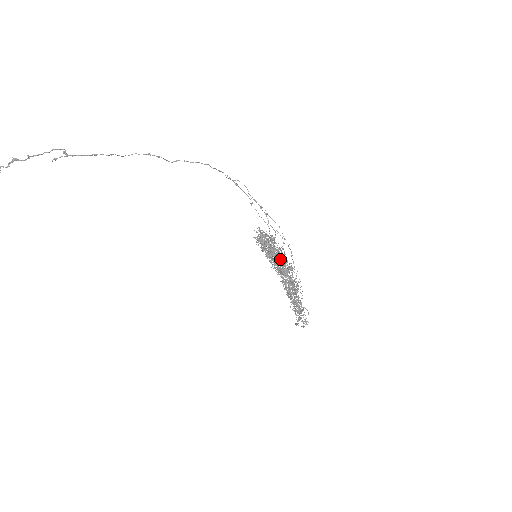
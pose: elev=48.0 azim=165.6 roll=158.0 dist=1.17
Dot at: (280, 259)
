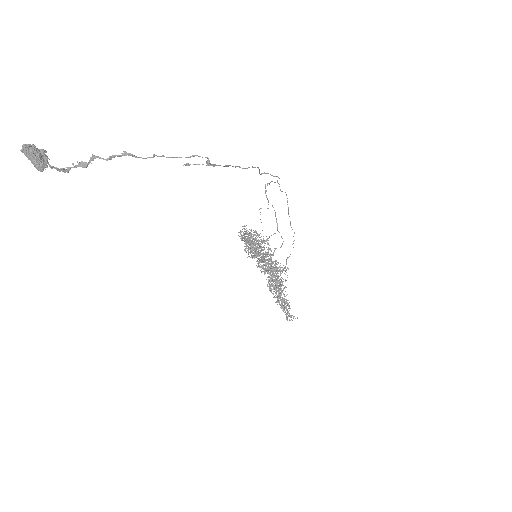
Dot at: occluded
